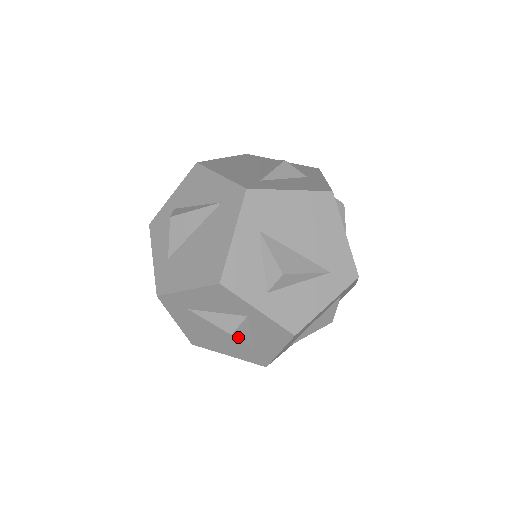
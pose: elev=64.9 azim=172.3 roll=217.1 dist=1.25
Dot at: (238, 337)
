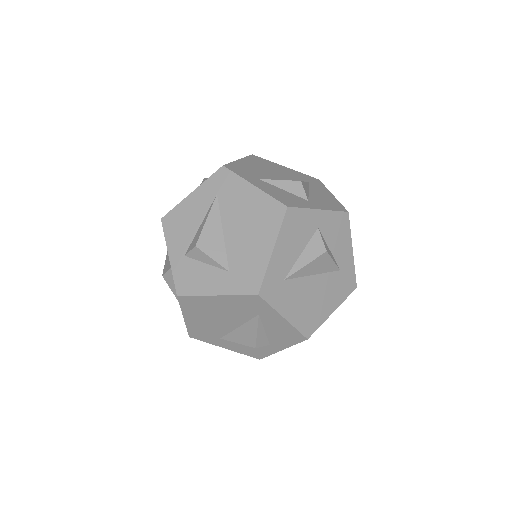
Dot at: (329, 255)
